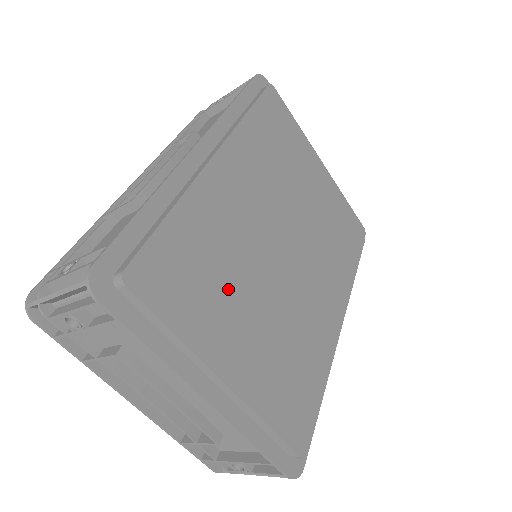
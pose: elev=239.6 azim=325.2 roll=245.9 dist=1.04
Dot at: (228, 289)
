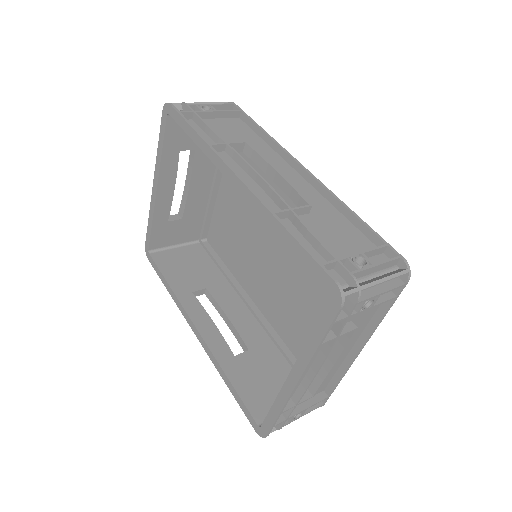
Dot at: occluded
